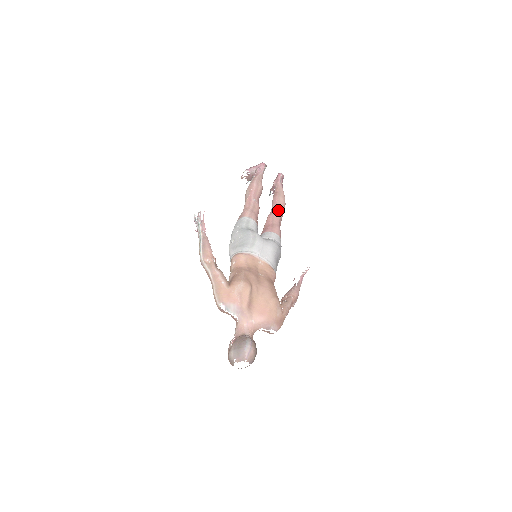
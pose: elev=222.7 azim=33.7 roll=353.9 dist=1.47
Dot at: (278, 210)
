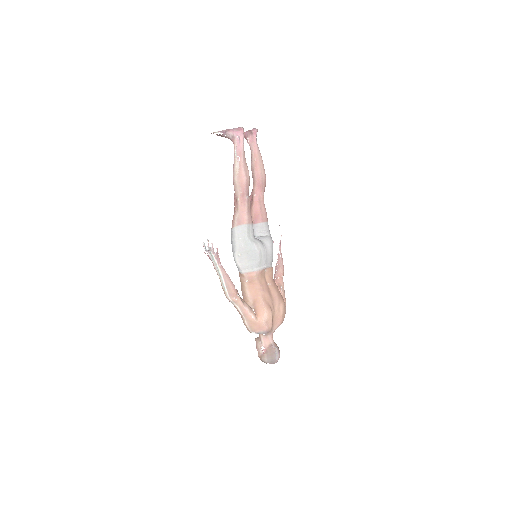
Dot at: (262, 189)
